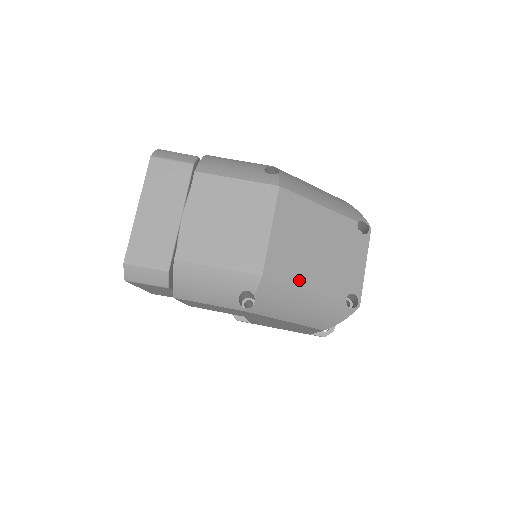
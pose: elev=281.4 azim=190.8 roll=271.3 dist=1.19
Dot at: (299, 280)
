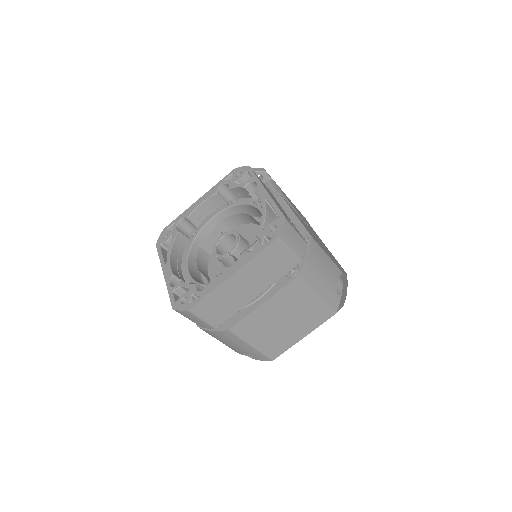
Dot at: occluded
